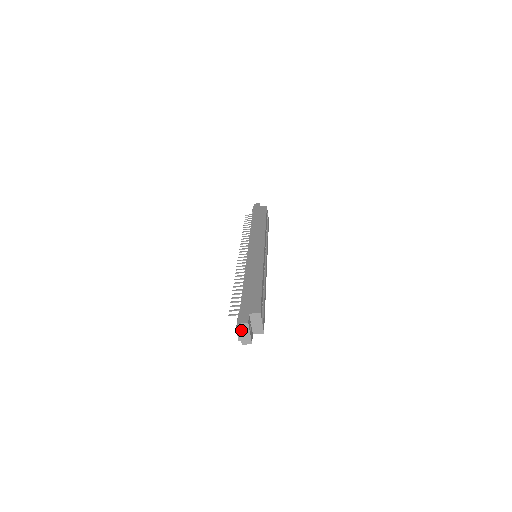
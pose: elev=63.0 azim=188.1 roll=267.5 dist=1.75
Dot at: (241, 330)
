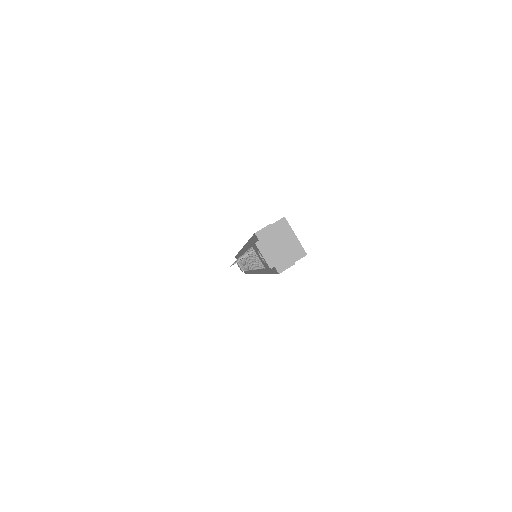
Dot at: (265, 244)
